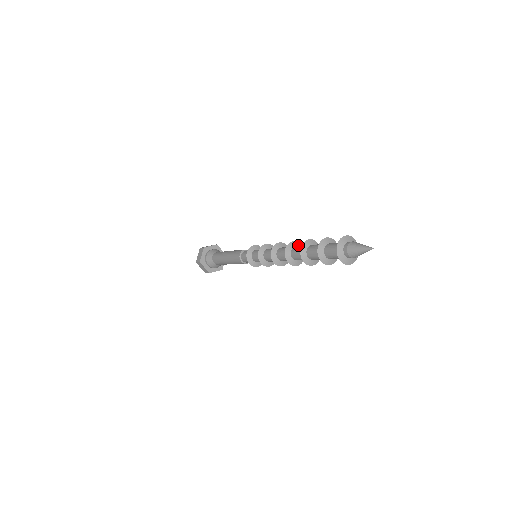
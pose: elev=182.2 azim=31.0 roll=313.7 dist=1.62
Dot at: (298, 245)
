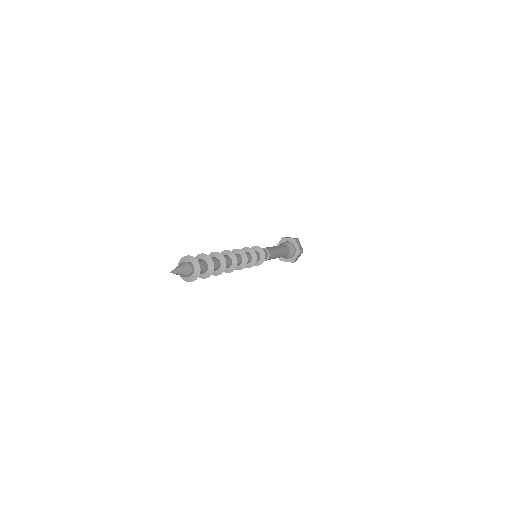
Dot at: (231, 255)
